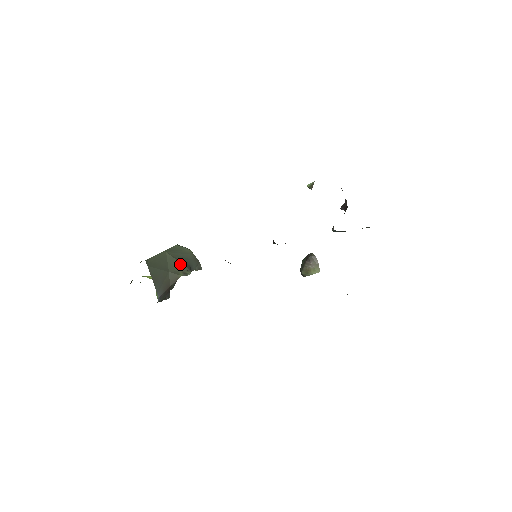
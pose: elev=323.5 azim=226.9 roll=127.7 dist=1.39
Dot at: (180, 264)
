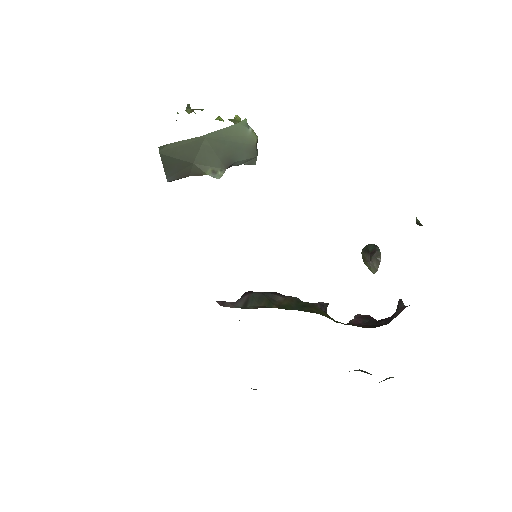
Dot at: (216, 158)
